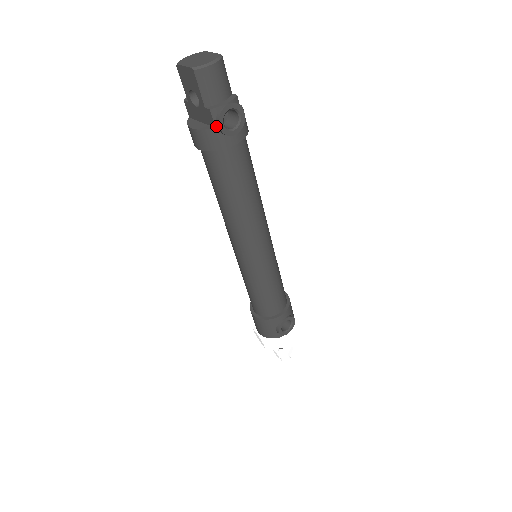
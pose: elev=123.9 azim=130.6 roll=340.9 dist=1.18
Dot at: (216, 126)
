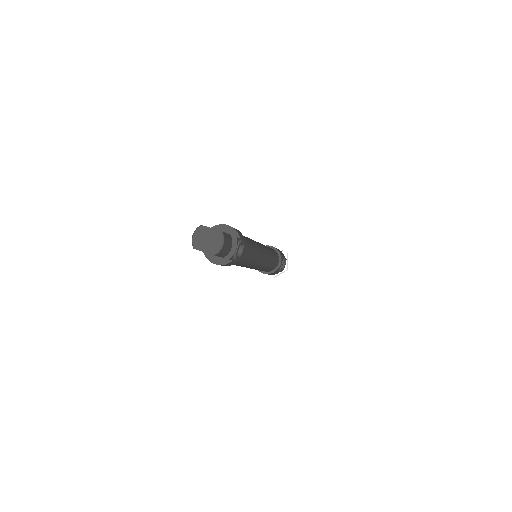
Dot at: (233, 260)
